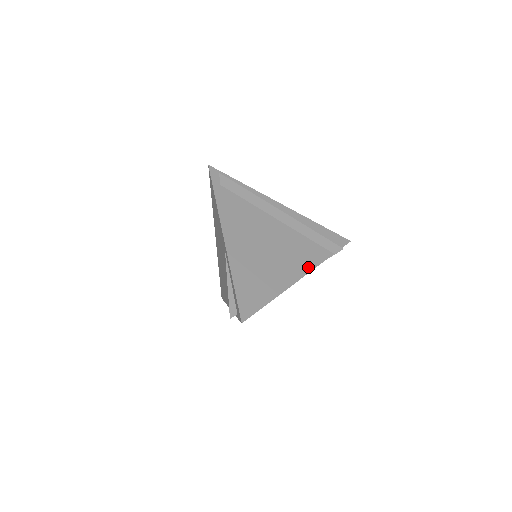
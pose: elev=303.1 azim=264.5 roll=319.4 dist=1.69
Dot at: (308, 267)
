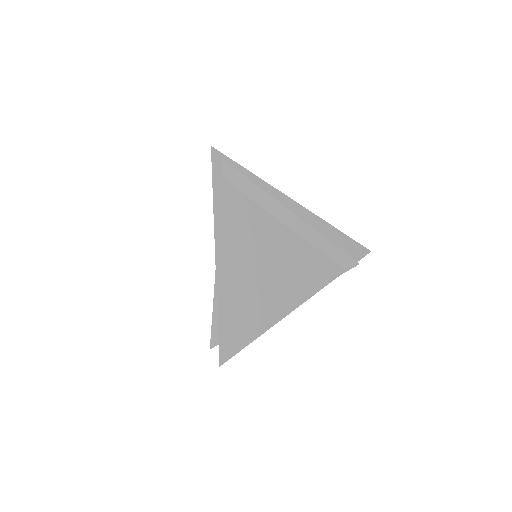
Dot at: (311, 290)
